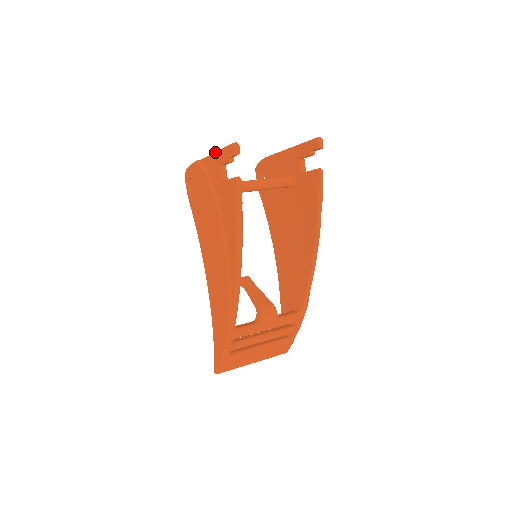
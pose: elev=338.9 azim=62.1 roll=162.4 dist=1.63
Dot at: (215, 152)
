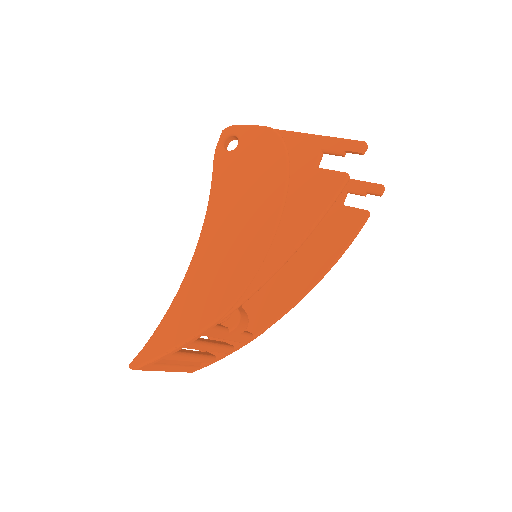
Dot at: occluded
